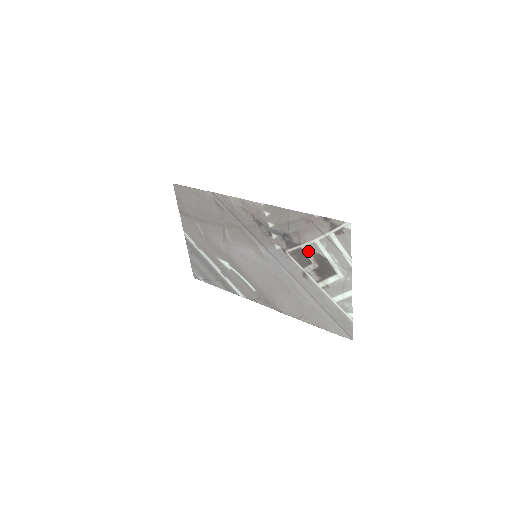
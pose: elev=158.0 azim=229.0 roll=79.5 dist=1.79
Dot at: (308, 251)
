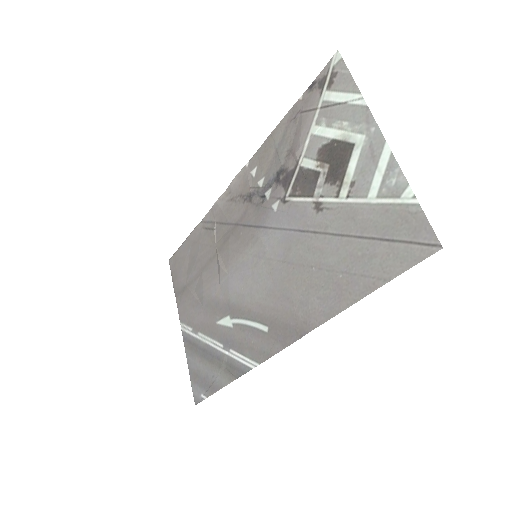
Dot at: (309, 160)
